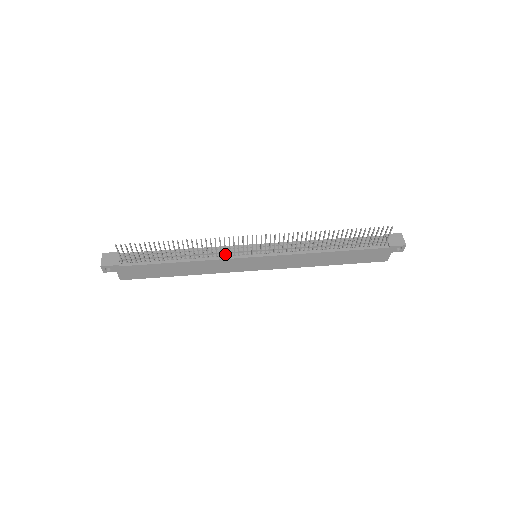
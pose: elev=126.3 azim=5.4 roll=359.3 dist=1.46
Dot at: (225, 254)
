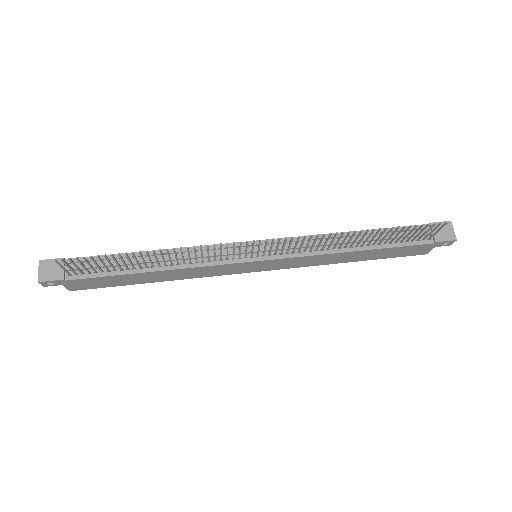
Dot at: (214, 259)
